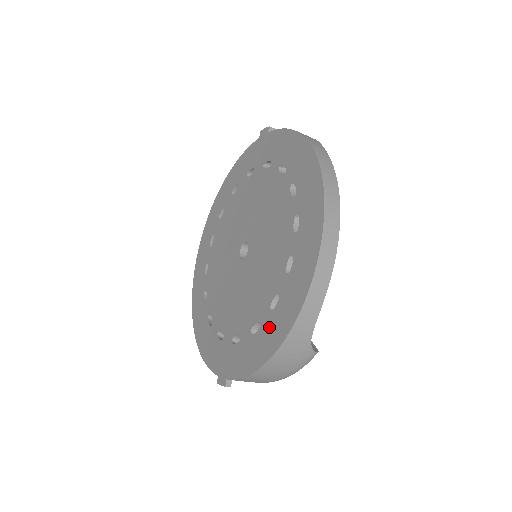
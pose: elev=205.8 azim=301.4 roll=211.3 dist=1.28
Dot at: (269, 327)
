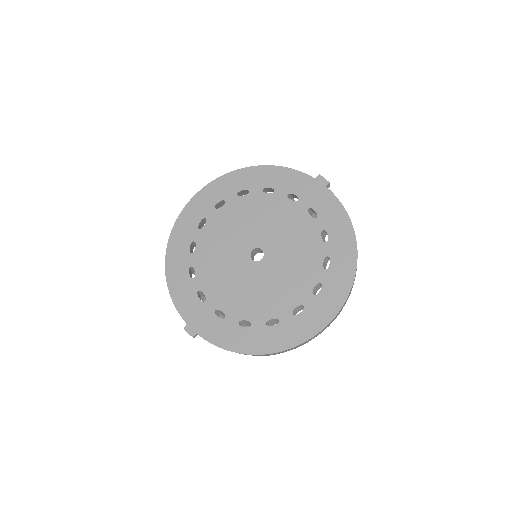
Dot at: (260, 334)
